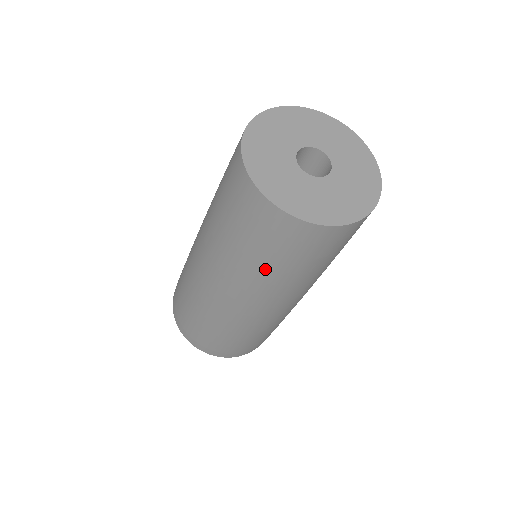
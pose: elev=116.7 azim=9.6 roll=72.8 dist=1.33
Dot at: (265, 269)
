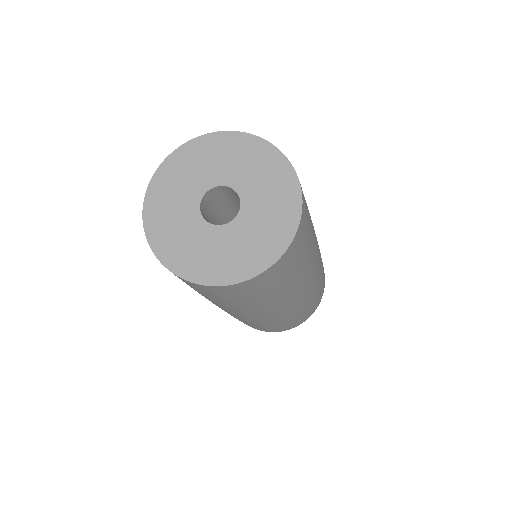
Dot at: occluded
